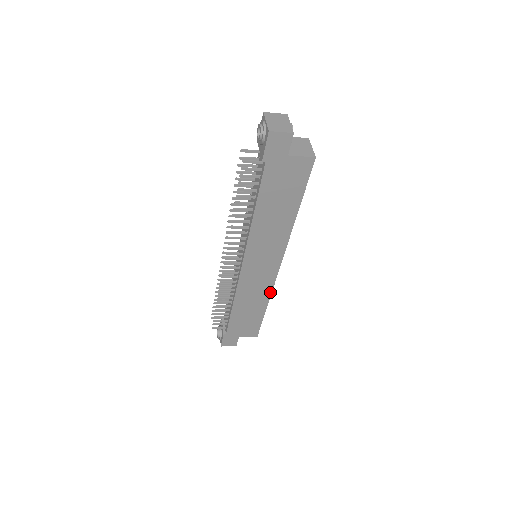
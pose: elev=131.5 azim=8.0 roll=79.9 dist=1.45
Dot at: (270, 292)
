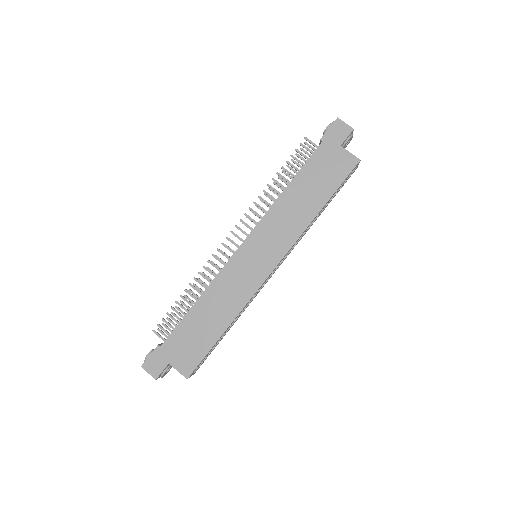
Dot at: (244, 305)
